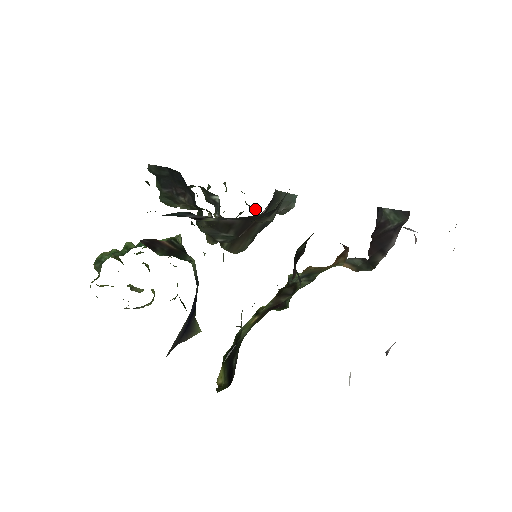
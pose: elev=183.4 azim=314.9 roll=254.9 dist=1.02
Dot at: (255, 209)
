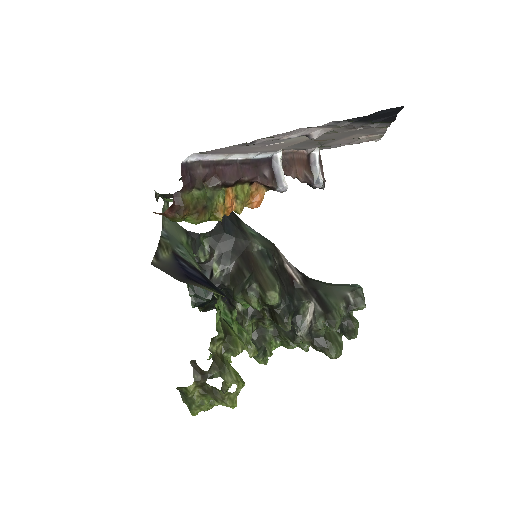
Dot at: (347, 326)
